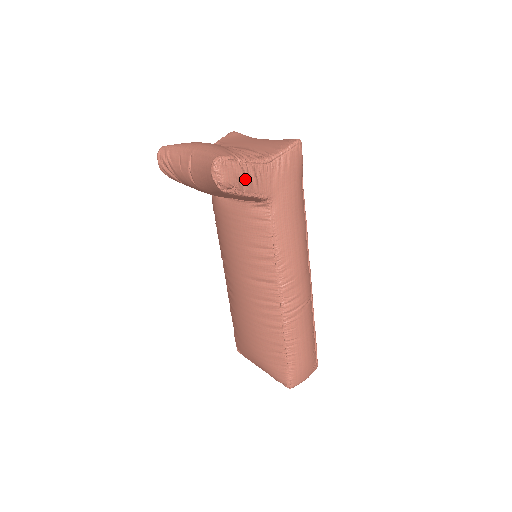
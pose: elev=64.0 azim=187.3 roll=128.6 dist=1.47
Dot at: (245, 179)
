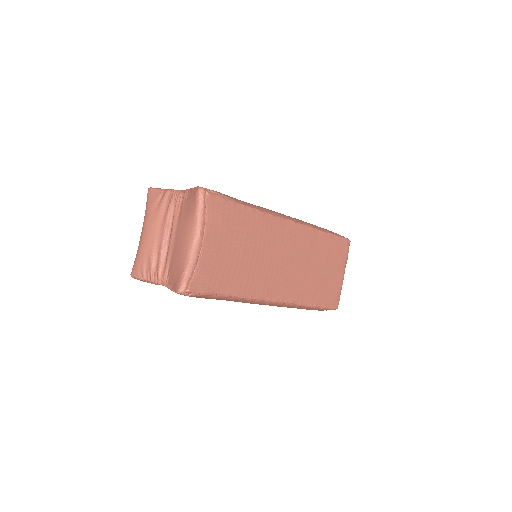
Dot at: occluded
